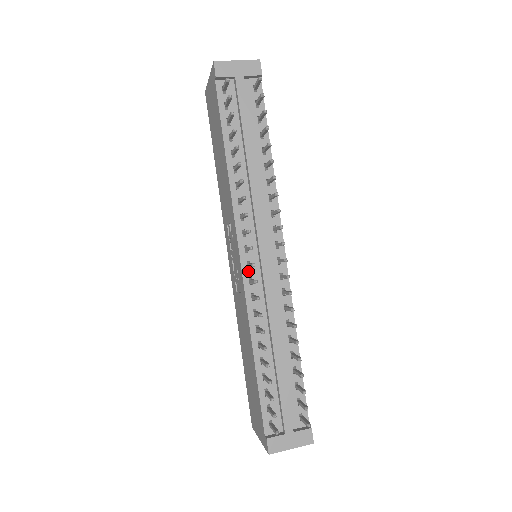
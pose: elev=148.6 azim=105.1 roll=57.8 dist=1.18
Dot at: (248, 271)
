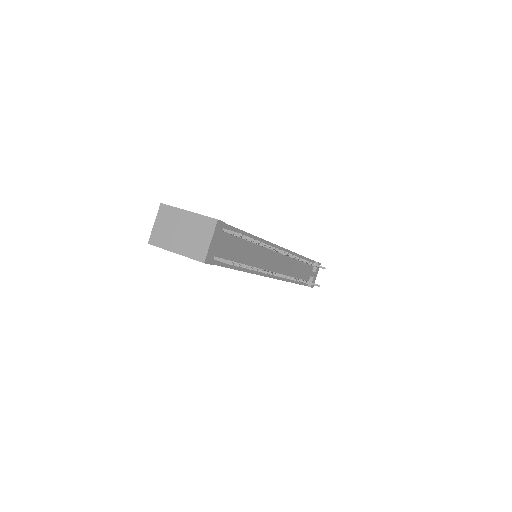
Dot at: occluded
